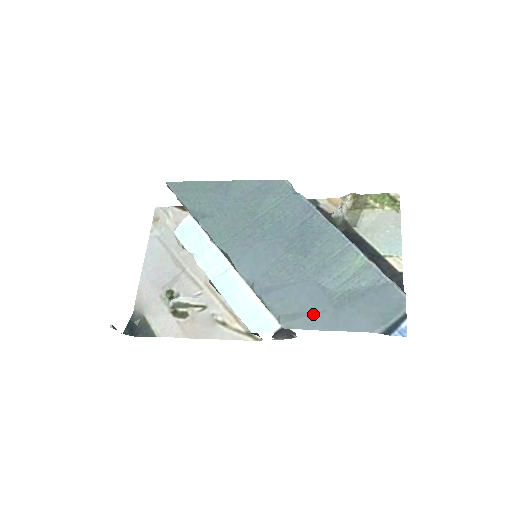
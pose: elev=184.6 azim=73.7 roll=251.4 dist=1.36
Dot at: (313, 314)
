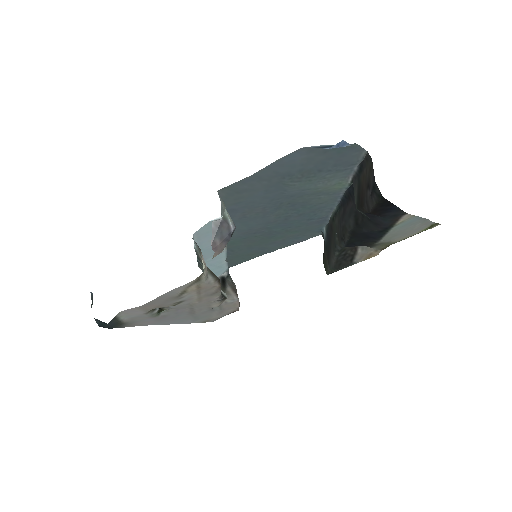
Dot at: (256, 184)
